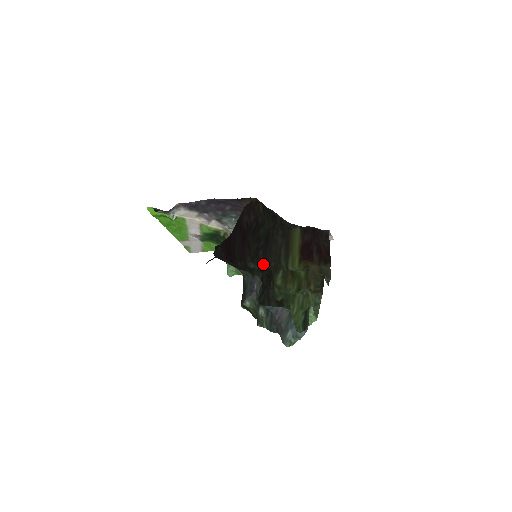
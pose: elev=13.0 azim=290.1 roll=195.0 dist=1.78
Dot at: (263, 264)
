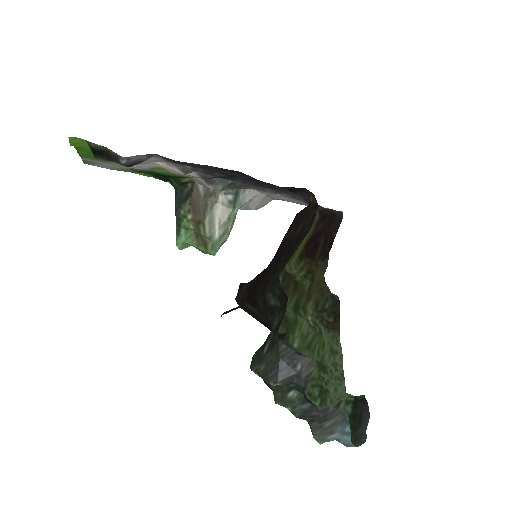
Dot at: (281, 291)
